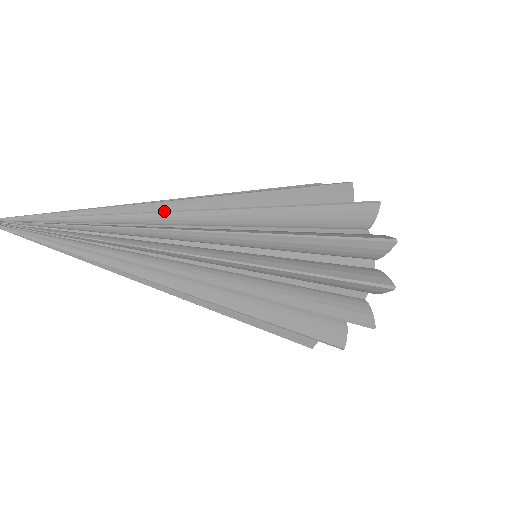
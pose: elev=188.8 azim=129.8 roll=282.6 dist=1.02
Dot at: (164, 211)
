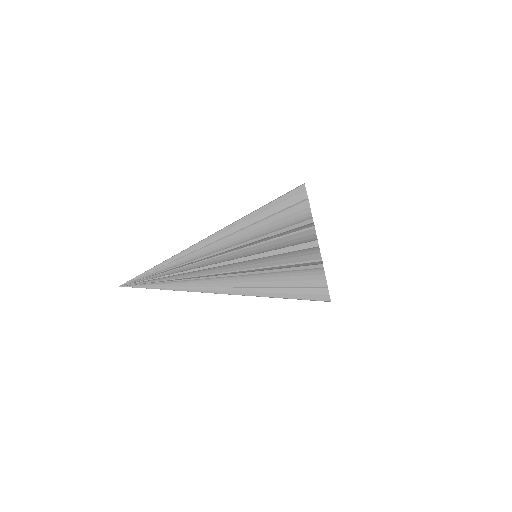
Dot at: occluded
